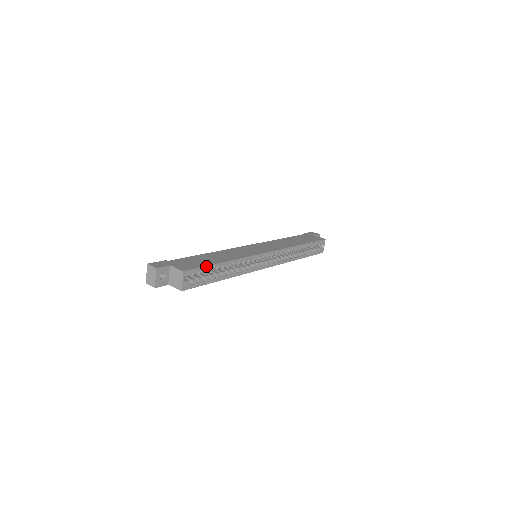
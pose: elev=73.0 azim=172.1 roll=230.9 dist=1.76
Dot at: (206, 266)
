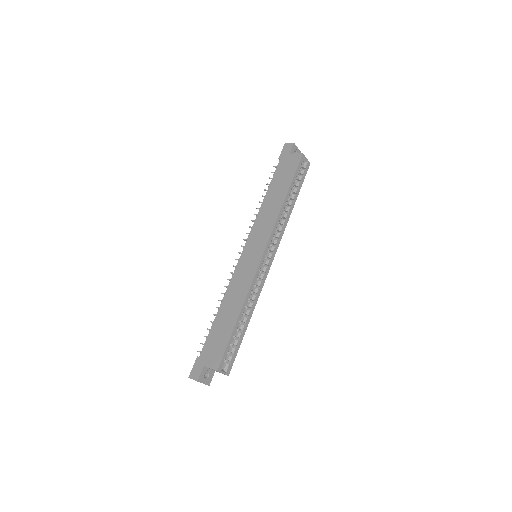
Dot at: (228, 342)
